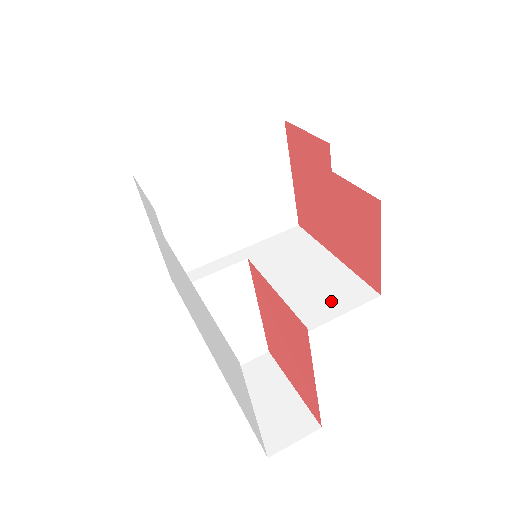
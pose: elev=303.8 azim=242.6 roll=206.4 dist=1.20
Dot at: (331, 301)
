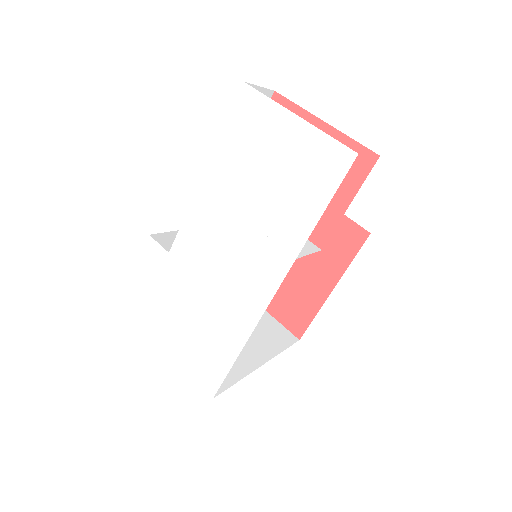
Dot at: occluded
